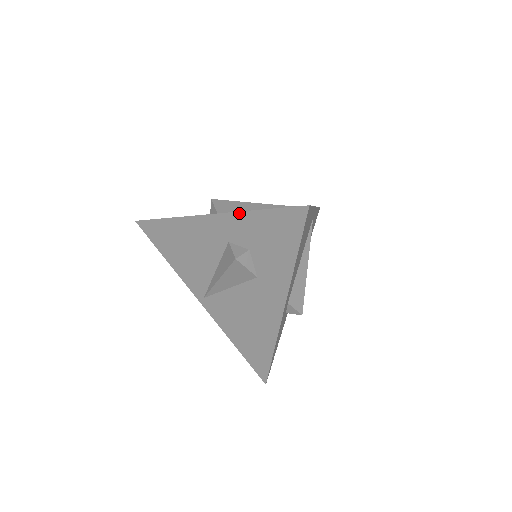
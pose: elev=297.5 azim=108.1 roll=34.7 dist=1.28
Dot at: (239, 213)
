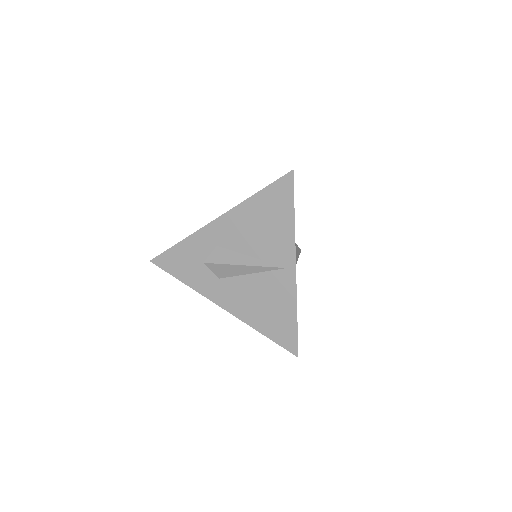
Dot at: (249, 325)
